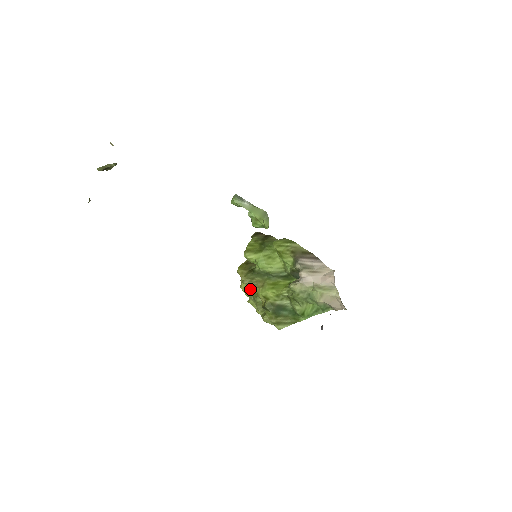
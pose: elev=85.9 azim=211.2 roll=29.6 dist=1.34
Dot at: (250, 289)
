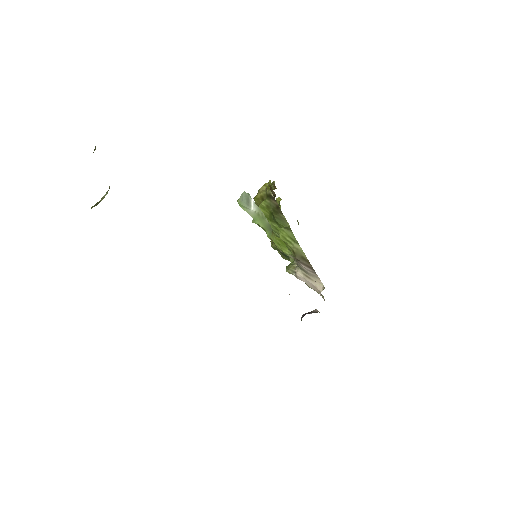
Dot at: occluded
